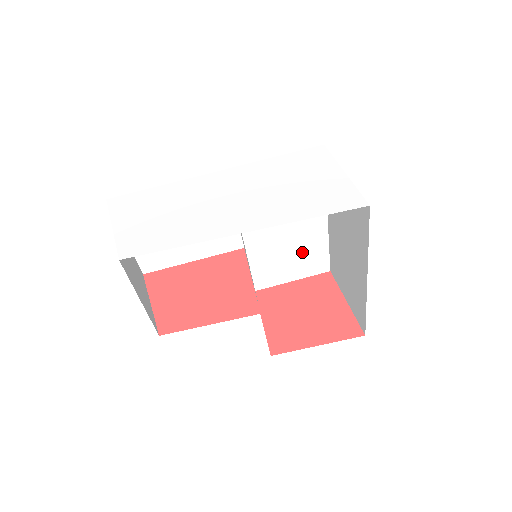
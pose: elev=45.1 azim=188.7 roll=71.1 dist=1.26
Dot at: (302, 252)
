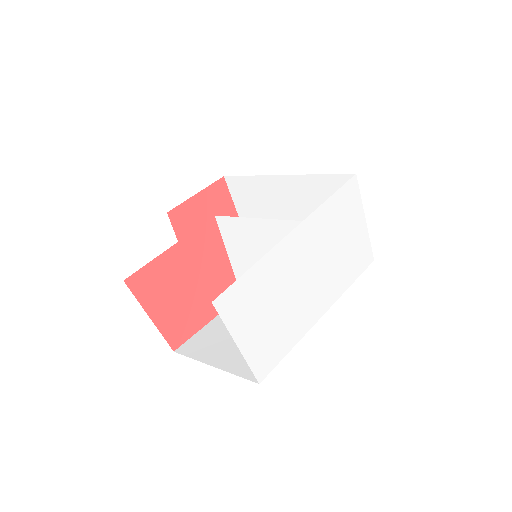
Dot at: occluded
